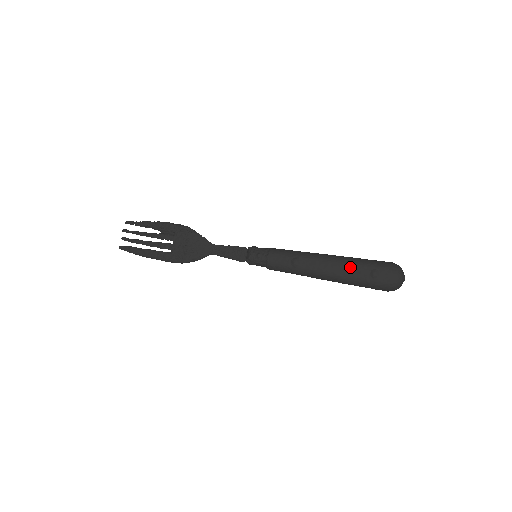
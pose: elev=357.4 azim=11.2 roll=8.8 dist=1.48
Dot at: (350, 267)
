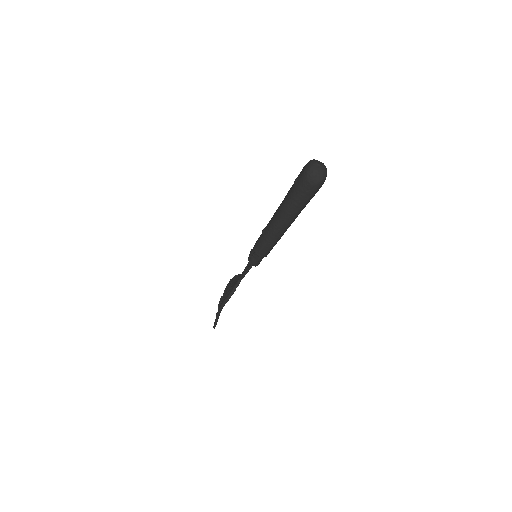
Dot at: (286, 196)
